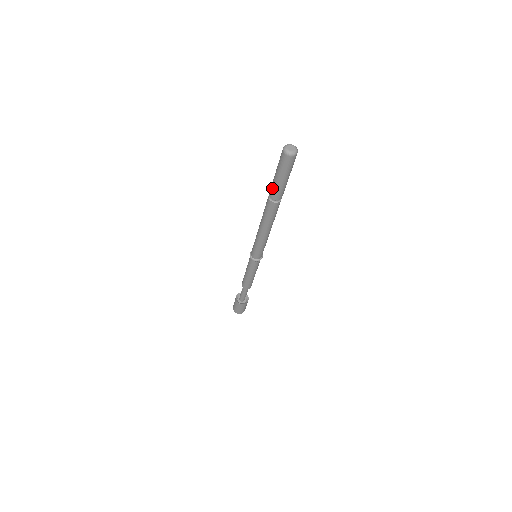
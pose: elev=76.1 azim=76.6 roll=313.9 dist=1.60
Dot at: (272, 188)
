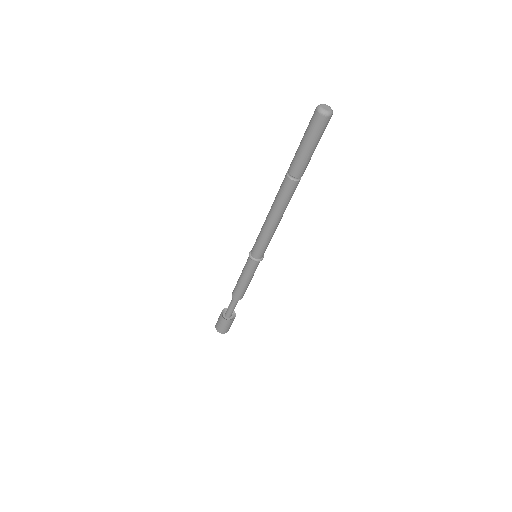
Dot at: (295, 162)
